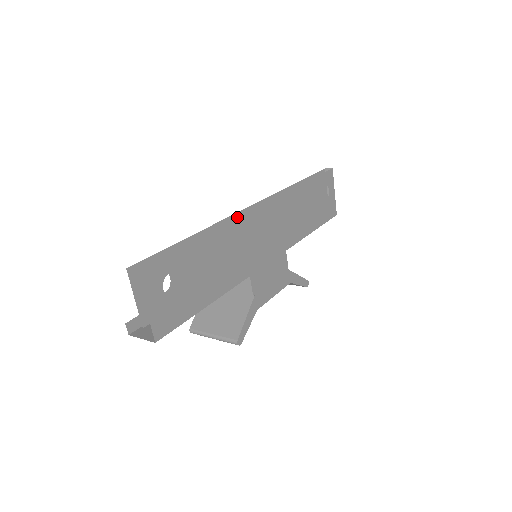
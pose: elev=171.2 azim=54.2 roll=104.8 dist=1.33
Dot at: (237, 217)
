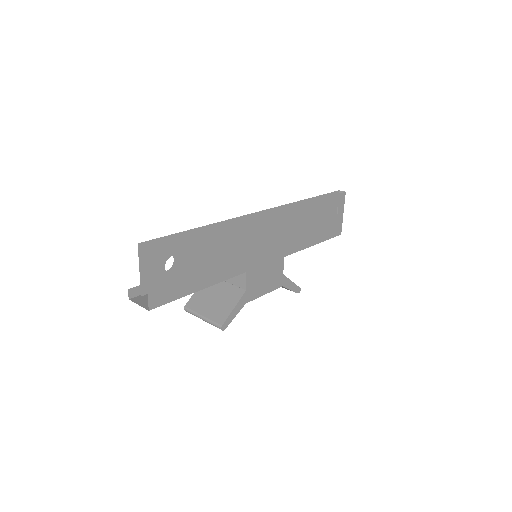
Dot at: (244, 219)
